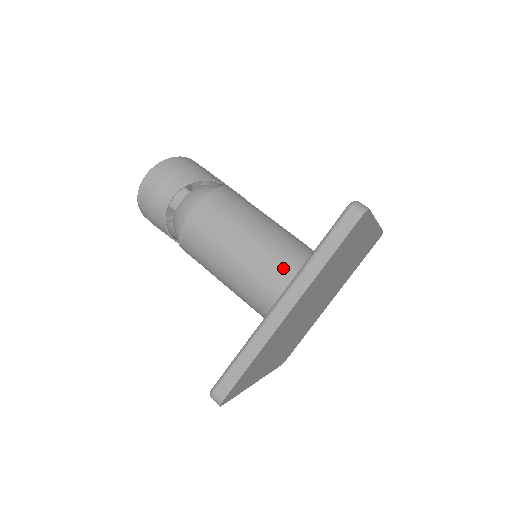
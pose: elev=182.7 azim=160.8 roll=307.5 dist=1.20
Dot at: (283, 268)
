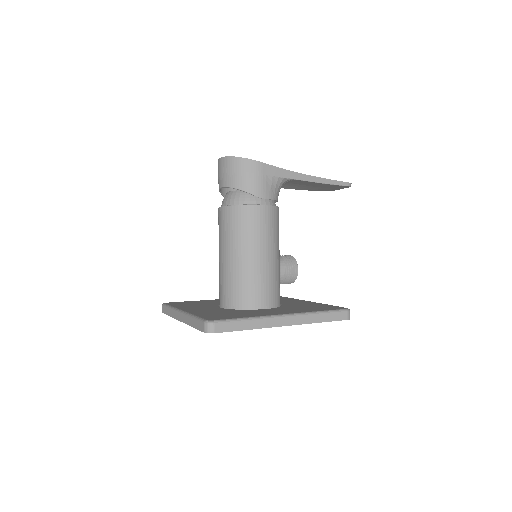
Dot at: (228, 289)
